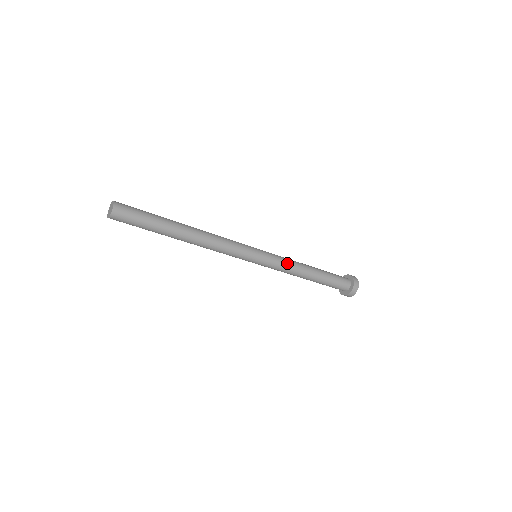
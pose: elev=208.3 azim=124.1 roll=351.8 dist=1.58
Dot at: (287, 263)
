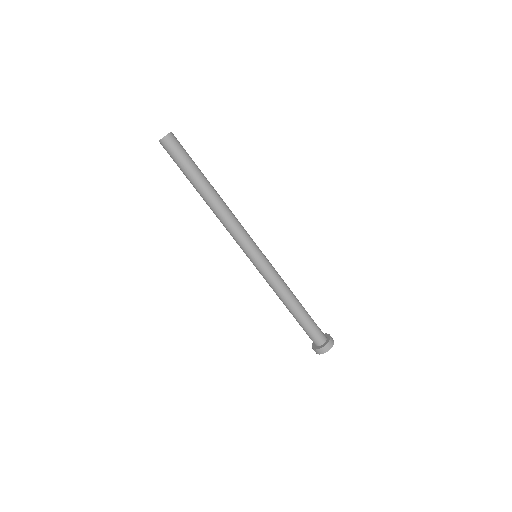
Dot at: (280, 277)
